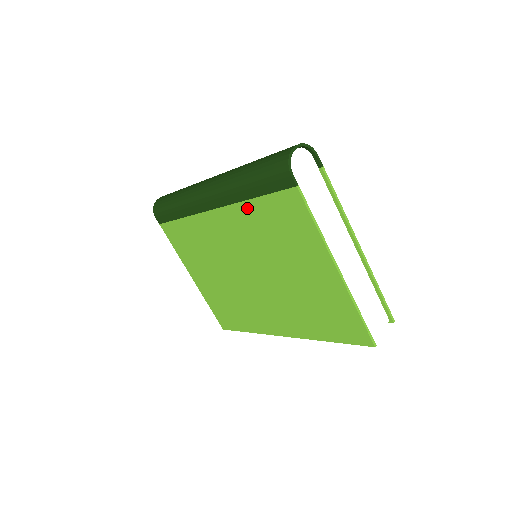
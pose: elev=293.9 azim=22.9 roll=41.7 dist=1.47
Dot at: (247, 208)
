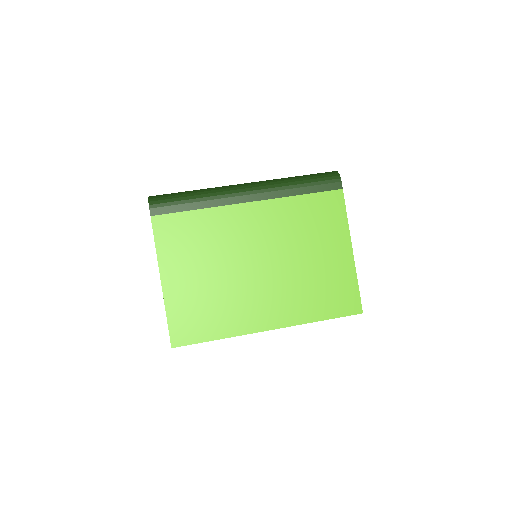
Dot at: (290, 202)
